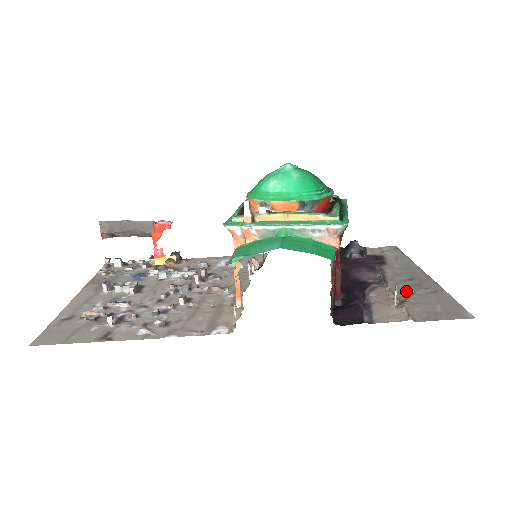
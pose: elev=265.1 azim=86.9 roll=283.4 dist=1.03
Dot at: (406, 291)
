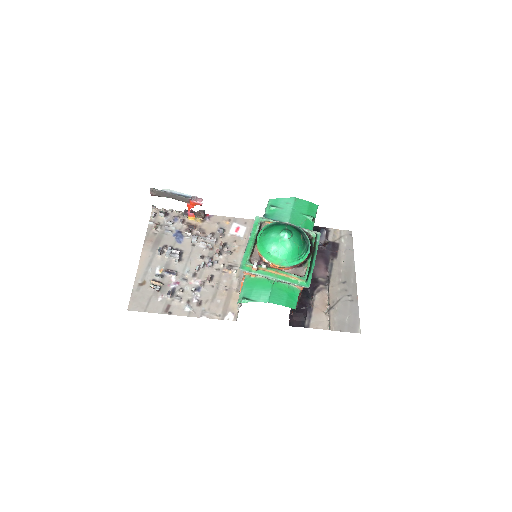
Dot at: (337, 296)
